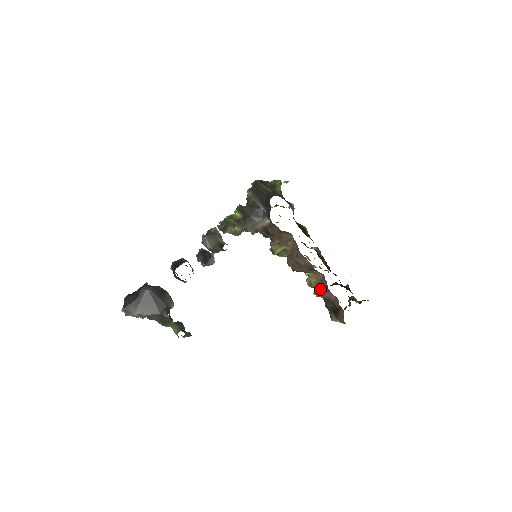
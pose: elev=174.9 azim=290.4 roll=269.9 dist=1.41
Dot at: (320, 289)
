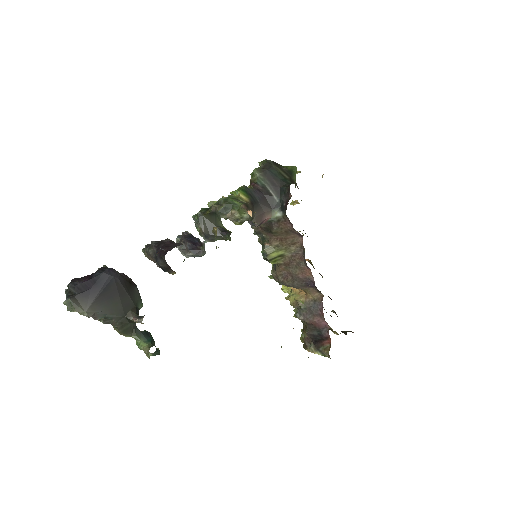
Dot at: (308, 311)
